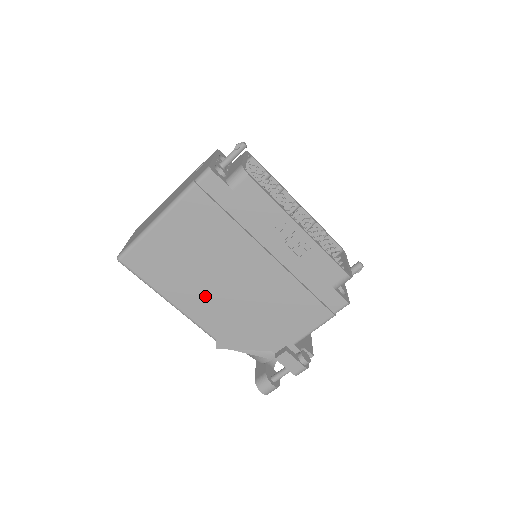
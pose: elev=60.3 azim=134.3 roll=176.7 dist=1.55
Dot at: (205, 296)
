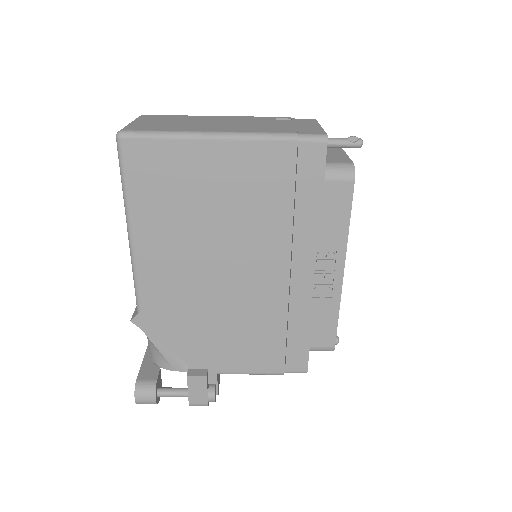
Dot at: (178, 259)
